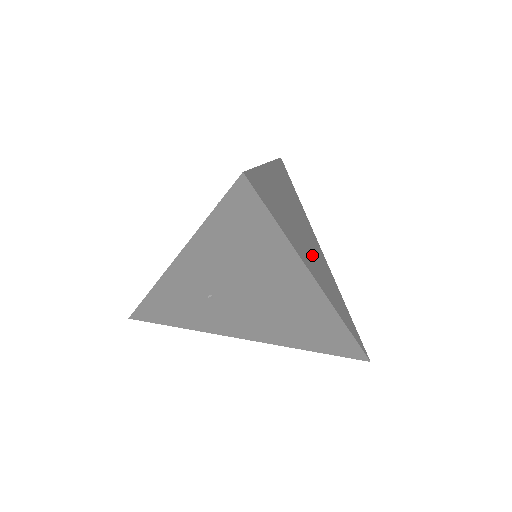
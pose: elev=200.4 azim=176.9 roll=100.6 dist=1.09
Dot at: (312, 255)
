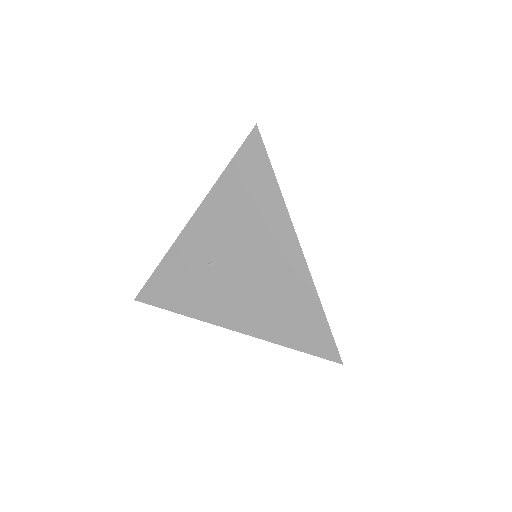
Dot at: occluded
